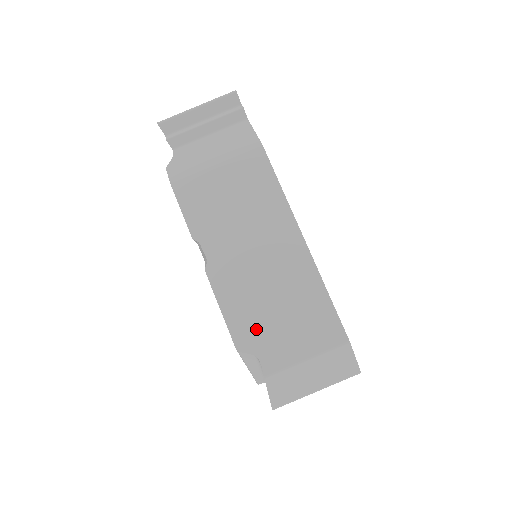
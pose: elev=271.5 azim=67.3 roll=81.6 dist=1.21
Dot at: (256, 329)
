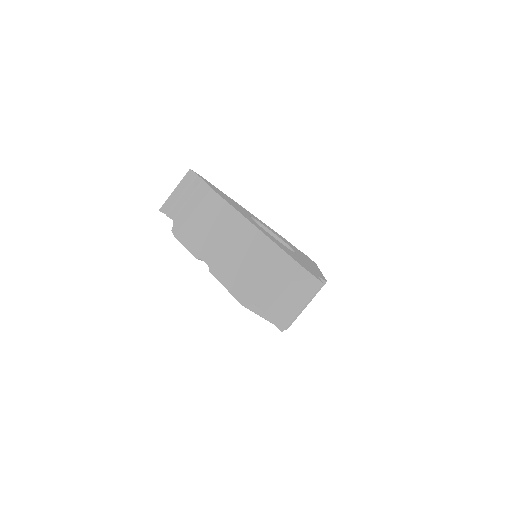
Dot at: (249, 289)
